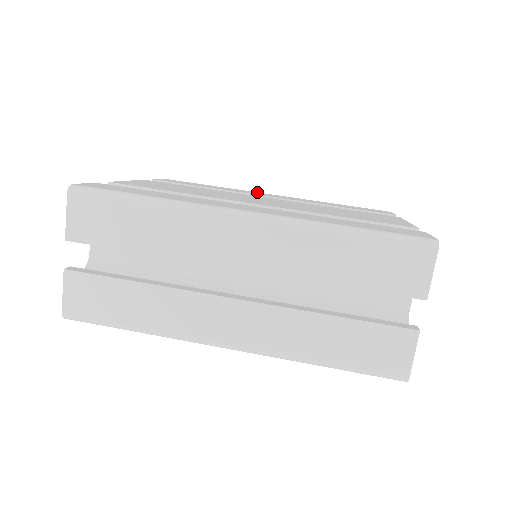
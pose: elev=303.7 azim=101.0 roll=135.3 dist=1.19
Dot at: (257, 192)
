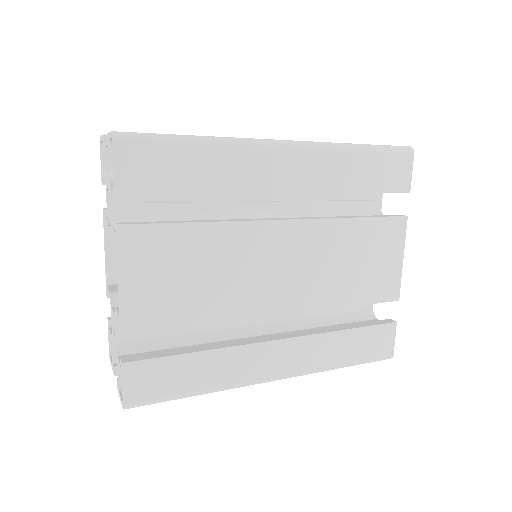
Dot at: occluded
